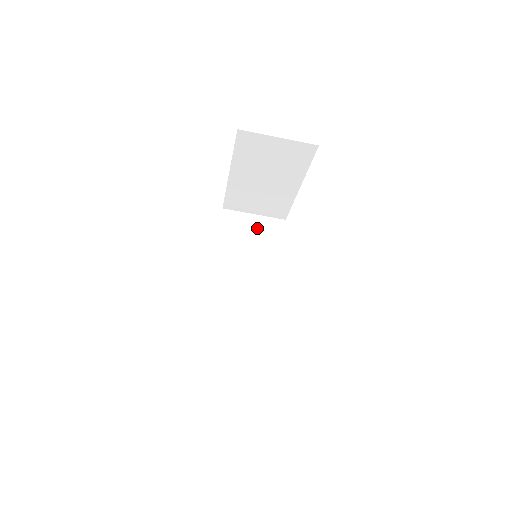
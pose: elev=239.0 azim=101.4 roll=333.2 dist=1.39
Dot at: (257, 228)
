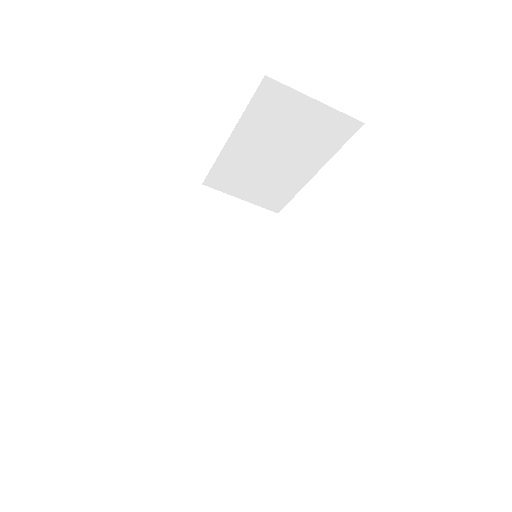
Dot at: (243, 218)
